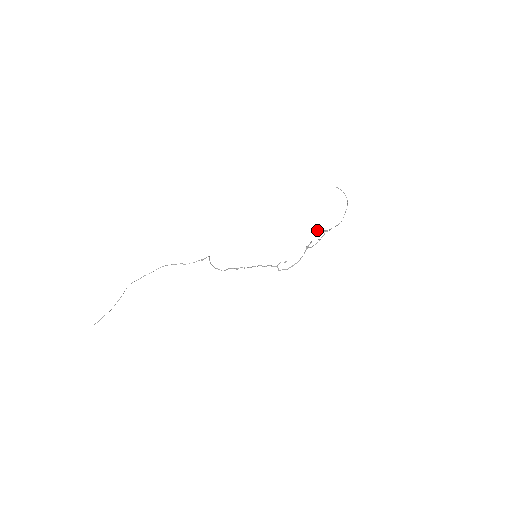
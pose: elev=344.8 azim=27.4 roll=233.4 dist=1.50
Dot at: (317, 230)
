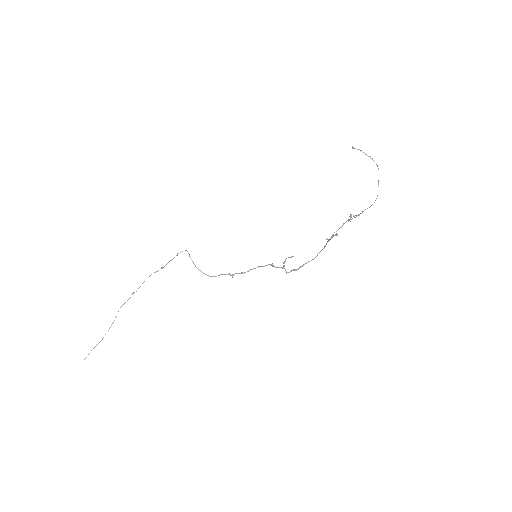
Dot at: occluded
